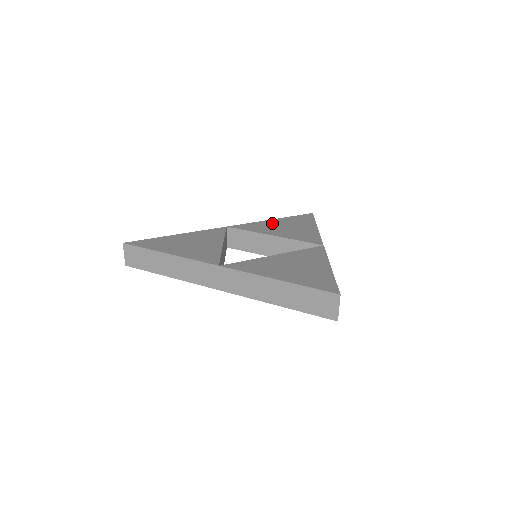
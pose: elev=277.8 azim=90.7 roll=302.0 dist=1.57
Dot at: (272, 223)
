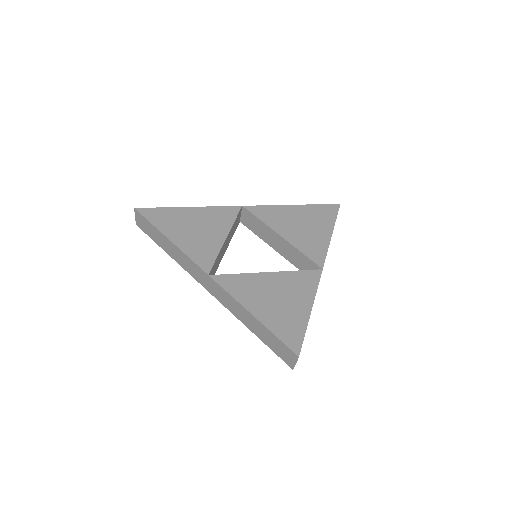
Dot at: (290, 212)
